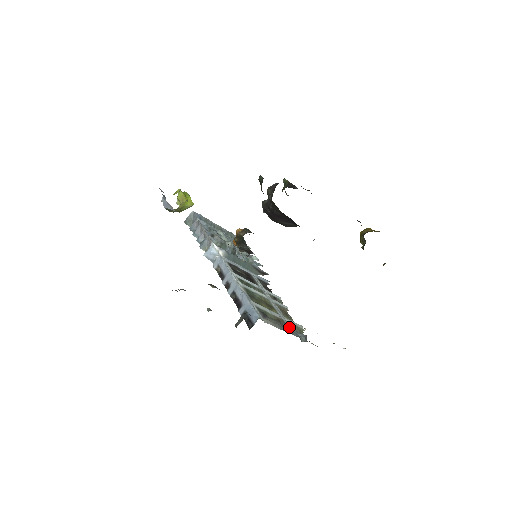
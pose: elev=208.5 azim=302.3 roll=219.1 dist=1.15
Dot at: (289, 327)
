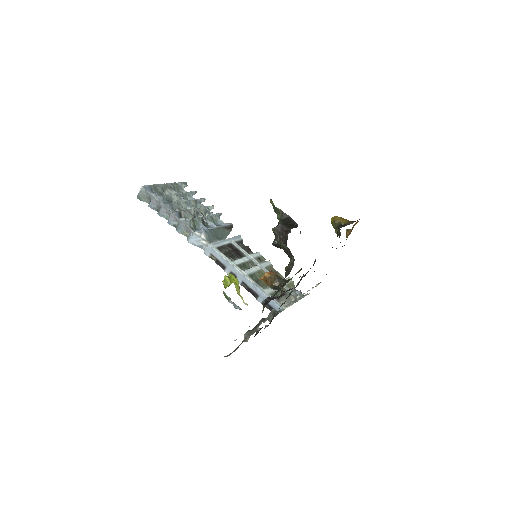
Dot at: occluded
